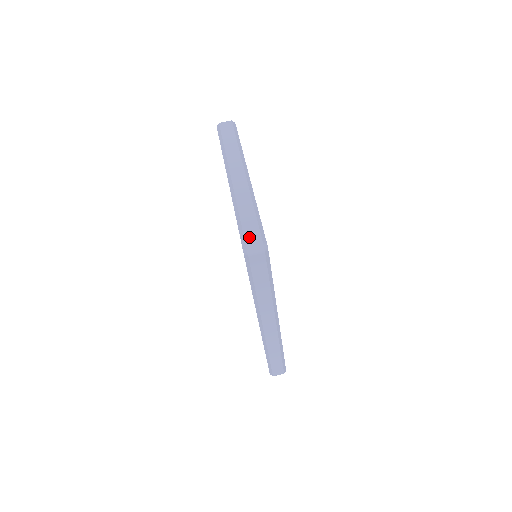
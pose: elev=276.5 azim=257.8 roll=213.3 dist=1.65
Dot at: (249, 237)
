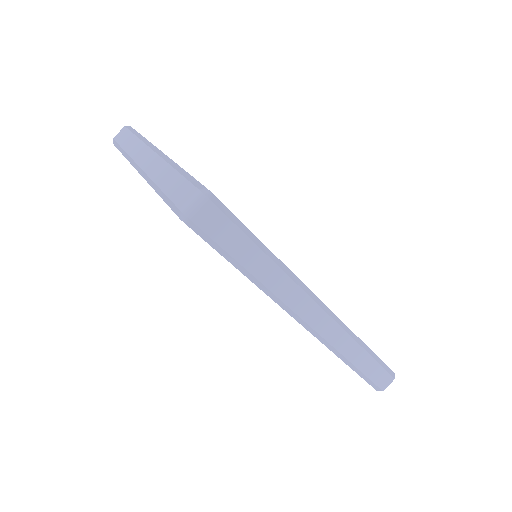
Dot at: (179, 198)
